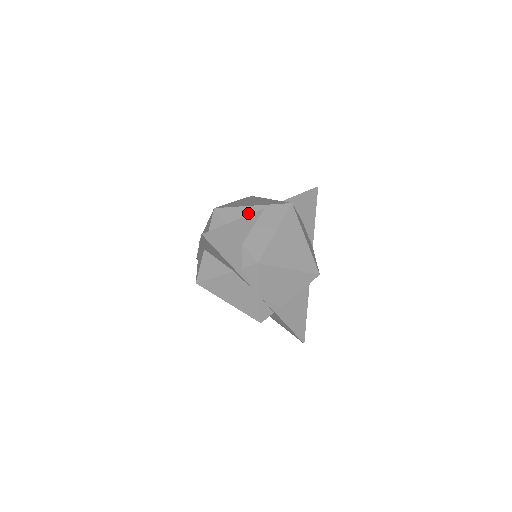
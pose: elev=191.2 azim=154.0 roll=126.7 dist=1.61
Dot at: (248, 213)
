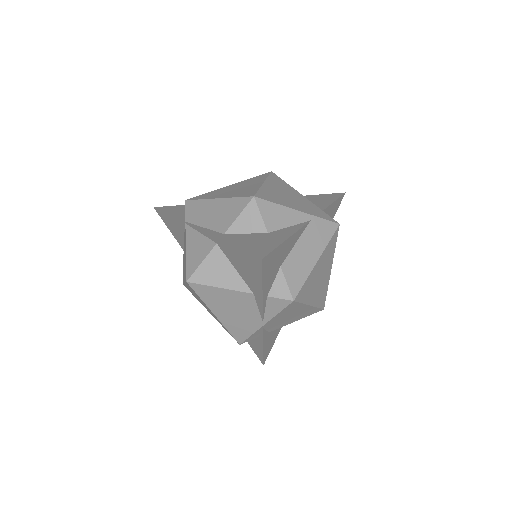
Dot at: (293, 220)
